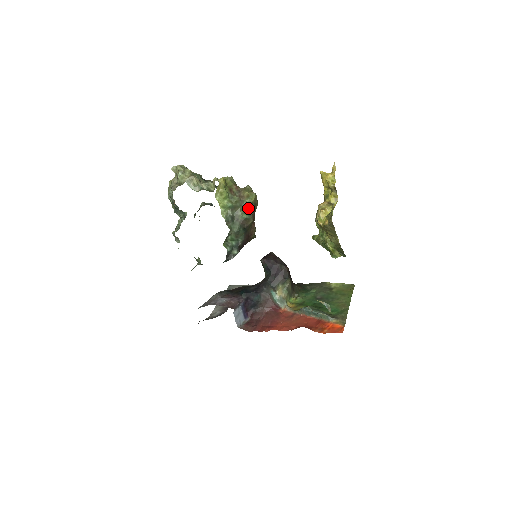
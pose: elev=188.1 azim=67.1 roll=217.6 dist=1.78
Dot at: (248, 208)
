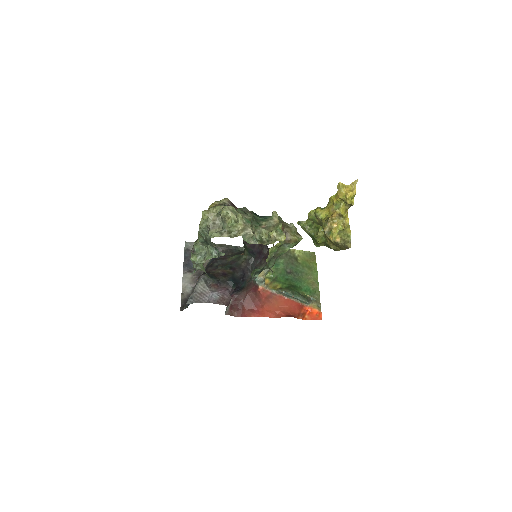
Dot at: (289, 248)
